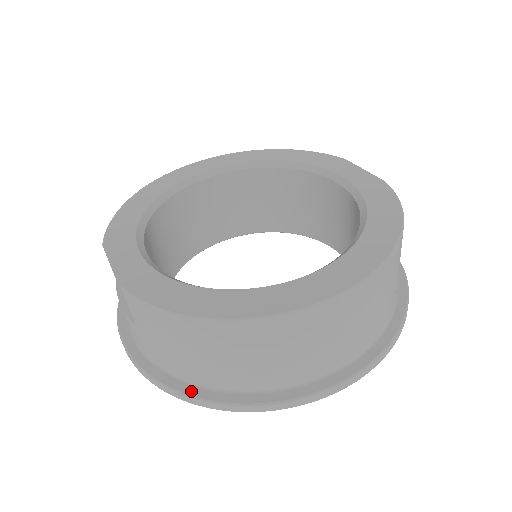
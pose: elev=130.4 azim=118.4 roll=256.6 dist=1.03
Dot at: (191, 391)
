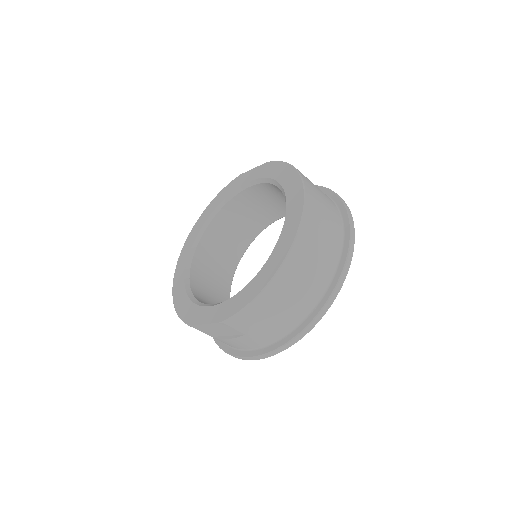
Dot at: (299, 330)
